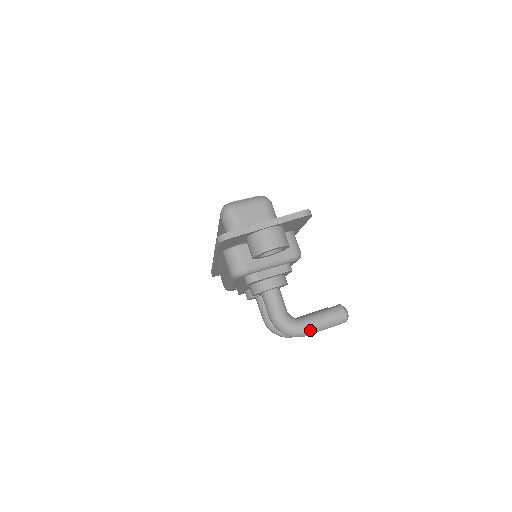
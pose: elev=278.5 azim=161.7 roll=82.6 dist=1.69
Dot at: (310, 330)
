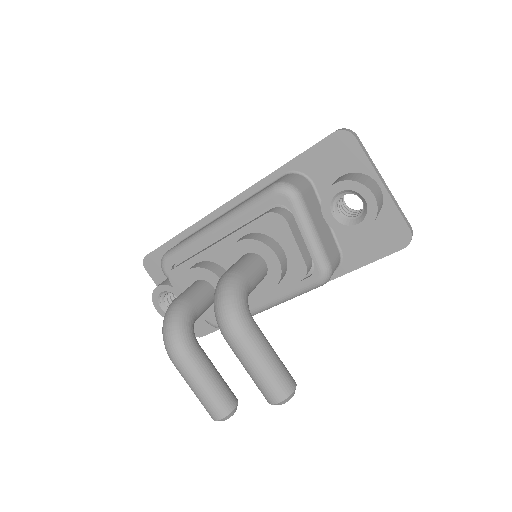
Dot at: (251, 336)
